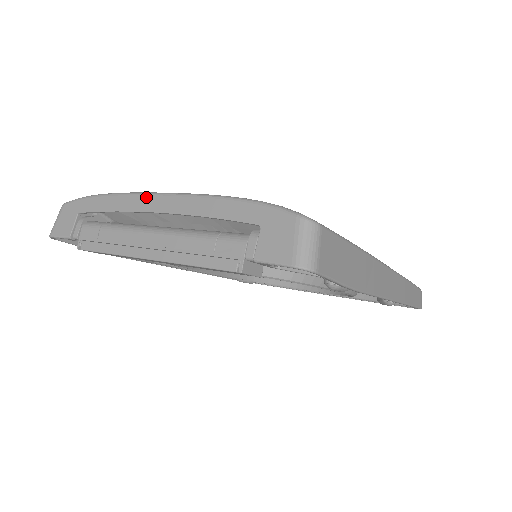
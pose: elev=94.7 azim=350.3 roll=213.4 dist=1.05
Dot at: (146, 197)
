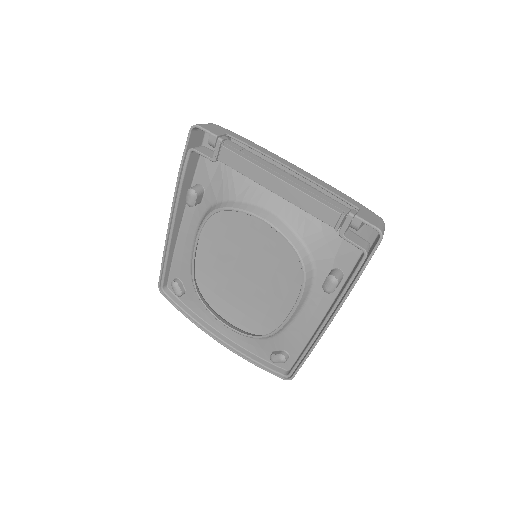
Dot at: (286, 161)
